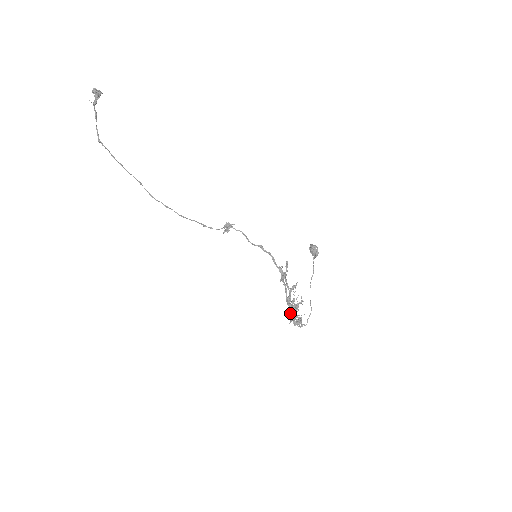
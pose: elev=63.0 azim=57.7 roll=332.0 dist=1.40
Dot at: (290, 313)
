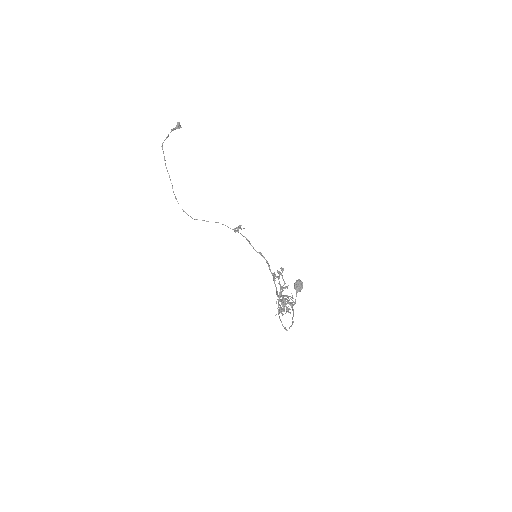
Dot at: occluded
